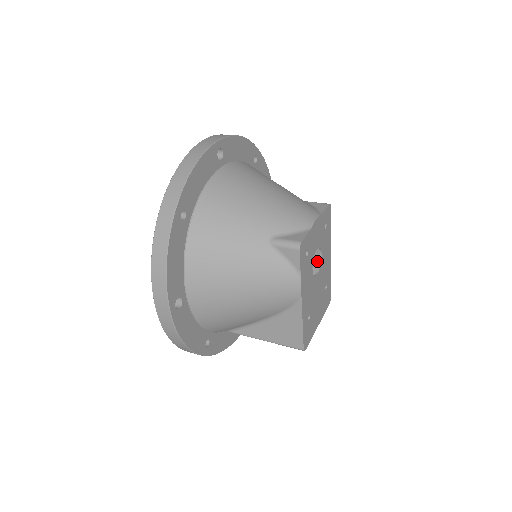
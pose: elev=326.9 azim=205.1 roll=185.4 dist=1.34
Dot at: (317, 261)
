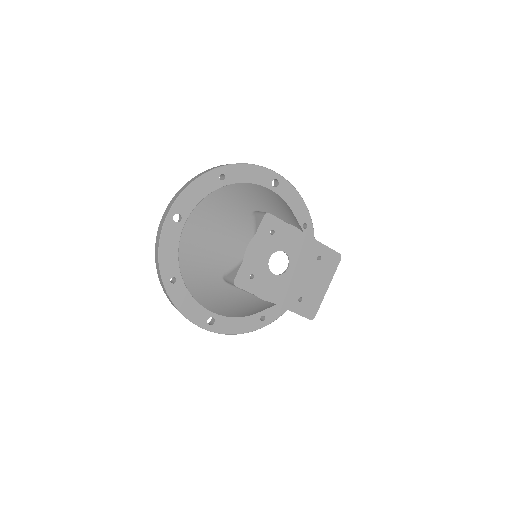
Dot at: occluded
